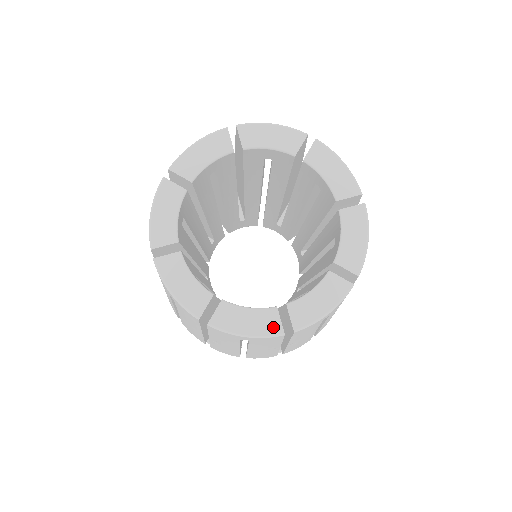
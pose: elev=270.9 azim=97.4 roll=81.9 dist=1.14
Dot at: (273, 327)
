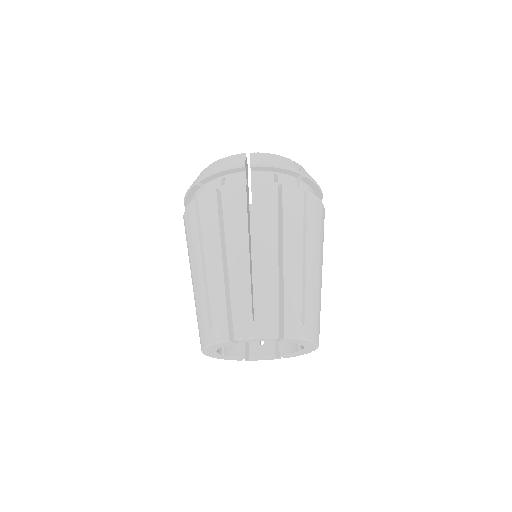
Dot at: occluded
